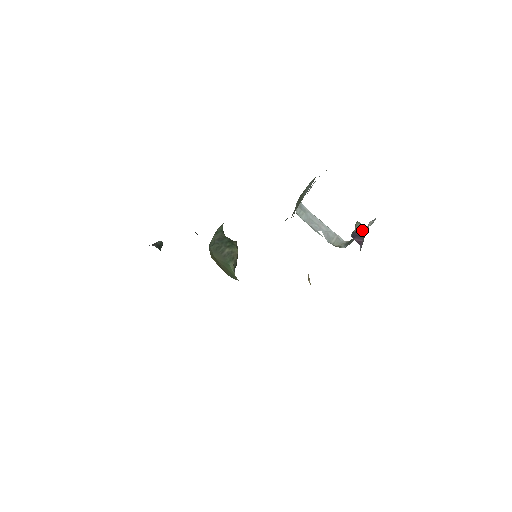
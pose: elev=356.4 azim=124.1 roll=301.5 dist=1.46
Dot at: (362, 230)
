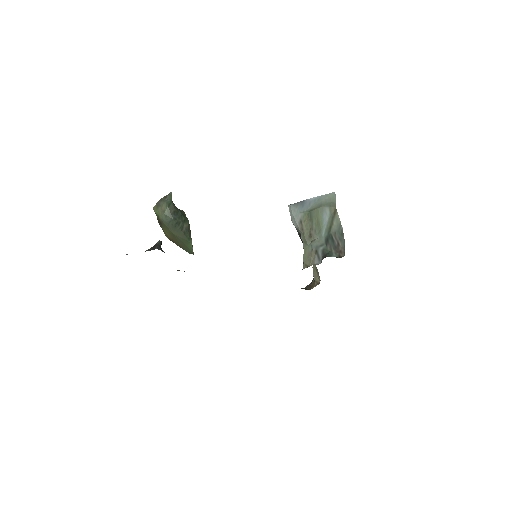
Dot at: occluded
